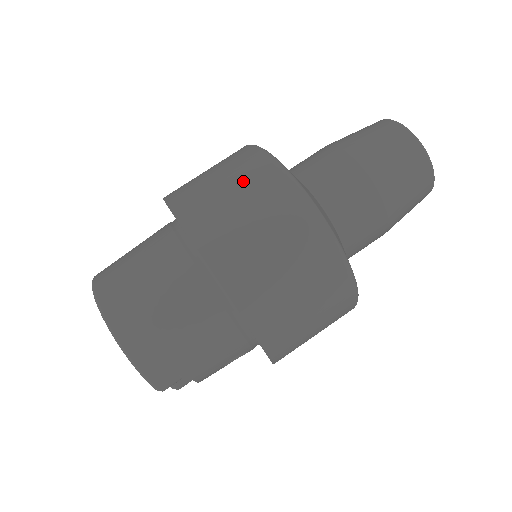
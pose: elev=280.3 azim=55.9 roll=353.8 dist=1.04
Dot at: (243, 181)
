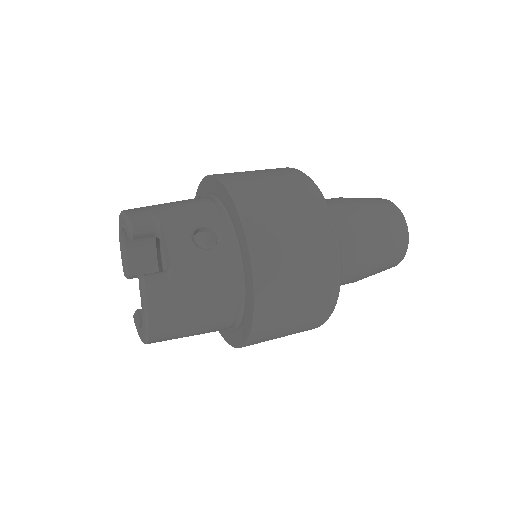
Dot at: occluded
